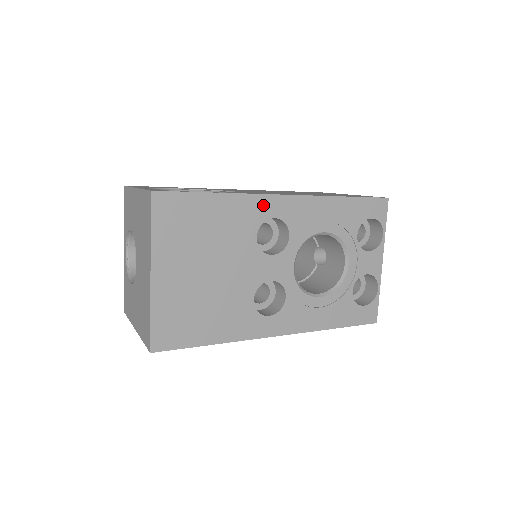
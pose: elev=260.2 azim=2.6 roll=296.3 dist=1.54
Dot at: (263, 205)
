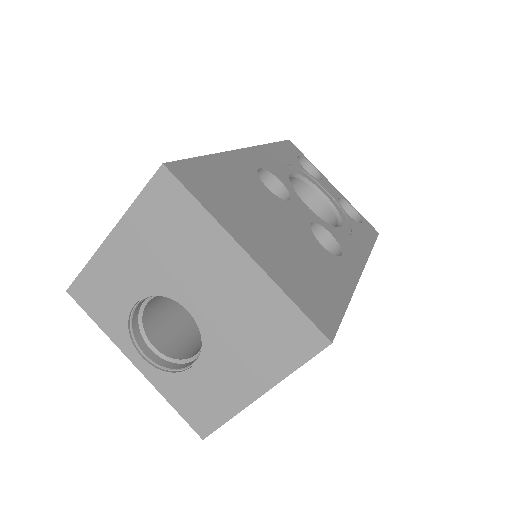
Dot at: (243, 159)
